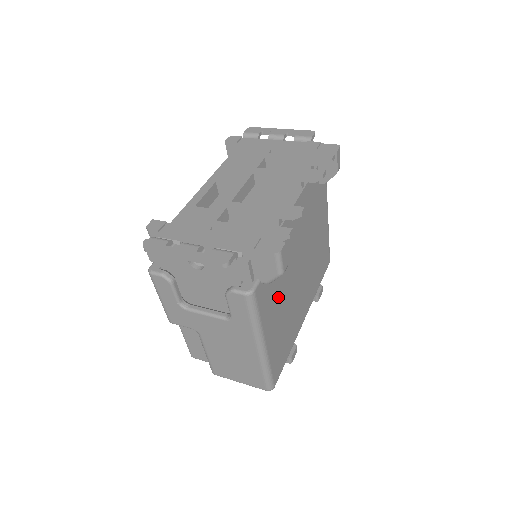
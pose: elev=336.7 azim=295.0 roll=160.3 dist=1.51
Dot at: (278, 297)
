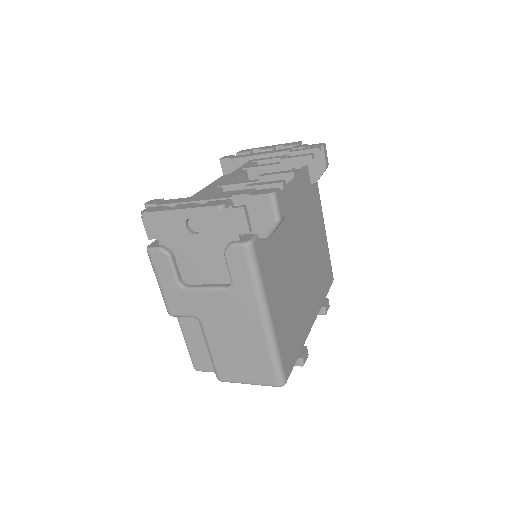
Dot at: (280, 272)
